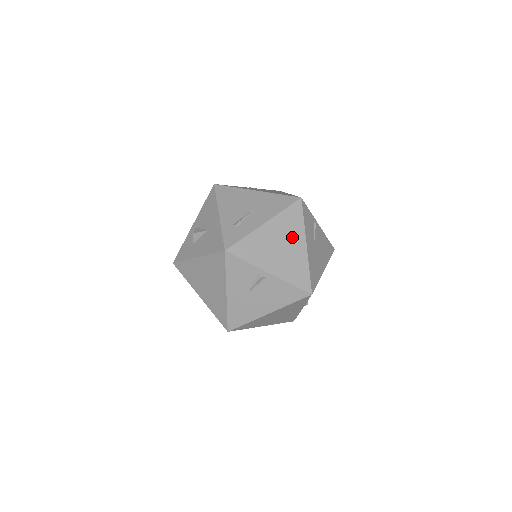
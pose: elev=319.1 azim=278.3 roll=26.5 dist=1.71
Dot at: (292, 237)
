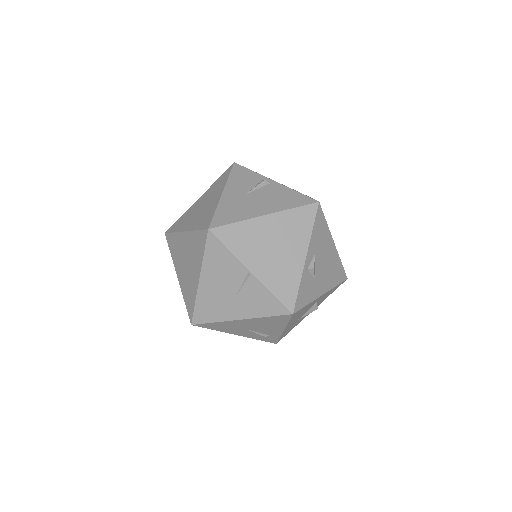
Dot at: occluded
